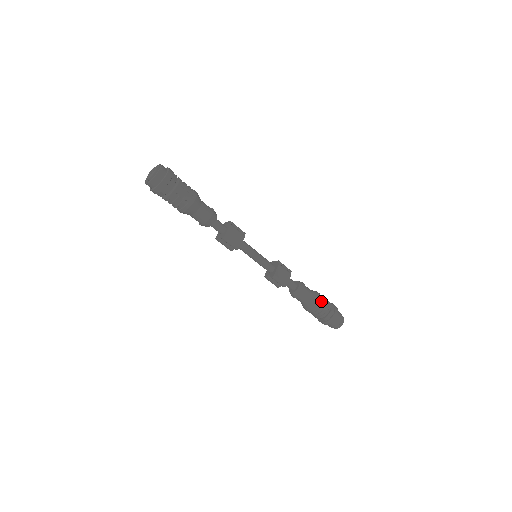
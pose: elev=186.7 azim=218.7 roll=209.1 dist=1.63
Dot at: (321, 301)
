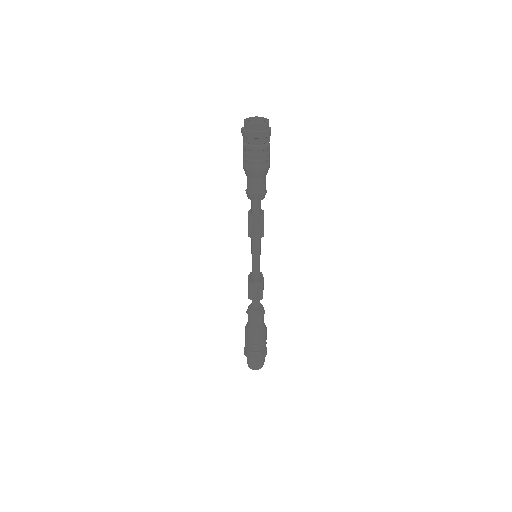
Dot at: (266, 331)
